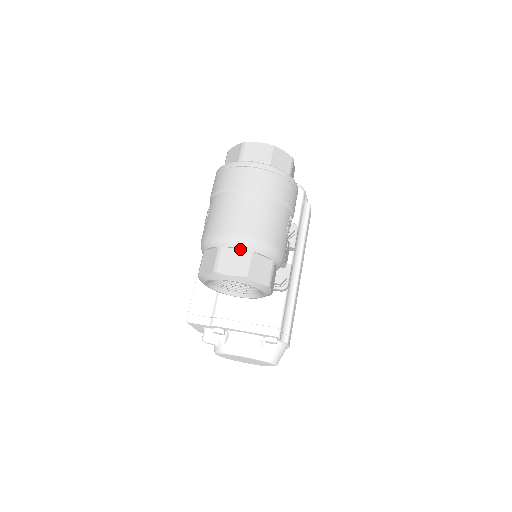
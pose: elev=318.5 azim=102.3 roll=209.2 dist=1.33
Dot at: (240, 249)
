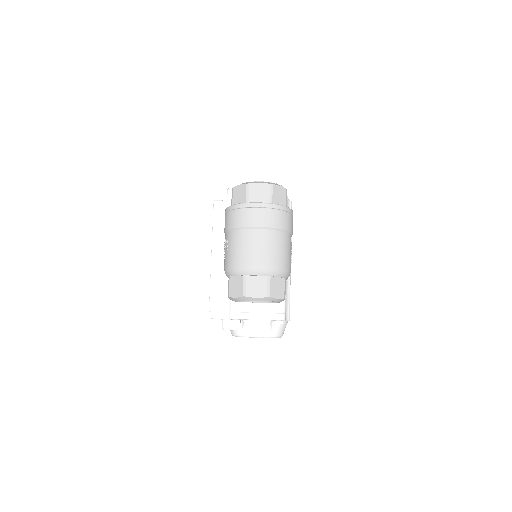
Dot at: (261, 276)
